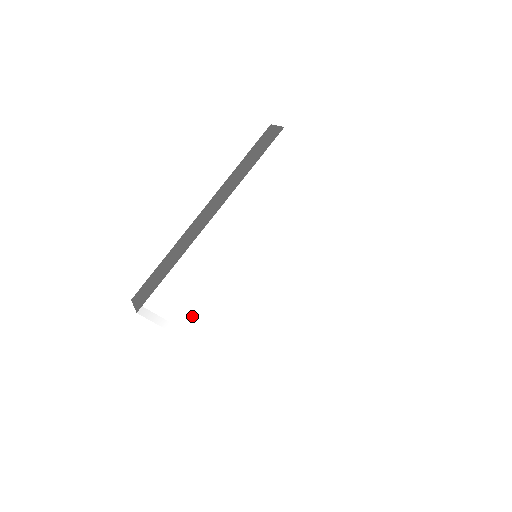
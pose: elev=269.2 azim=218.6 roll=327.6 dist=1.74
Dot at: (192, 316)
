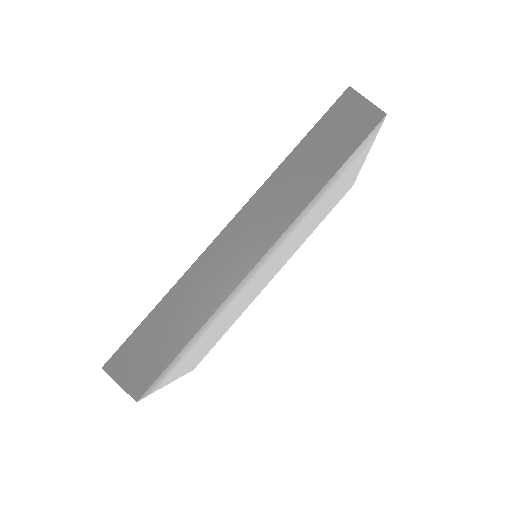
Dot at: (185, 360)
